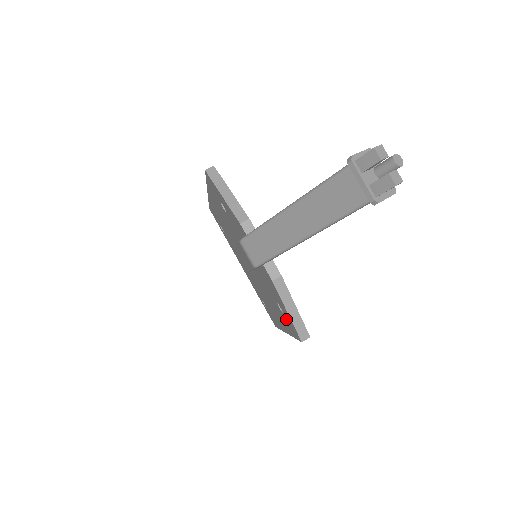
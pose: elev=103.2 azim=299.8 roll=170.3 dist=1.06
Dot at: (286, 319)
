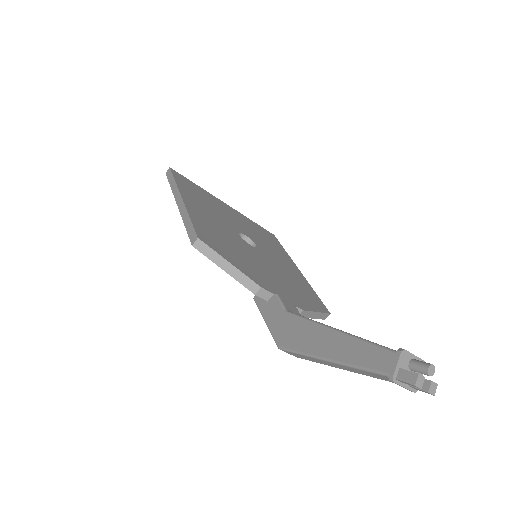
Dot at: occluded
